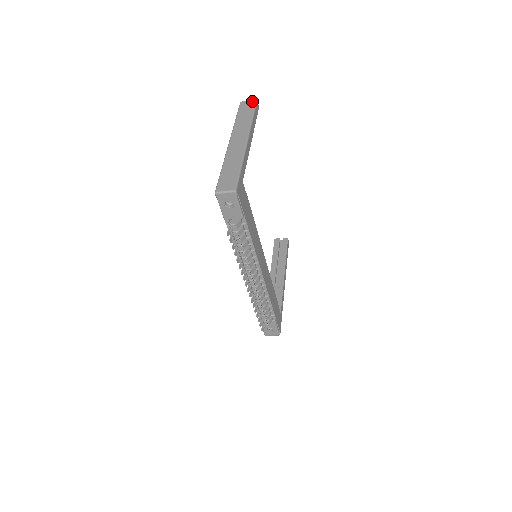
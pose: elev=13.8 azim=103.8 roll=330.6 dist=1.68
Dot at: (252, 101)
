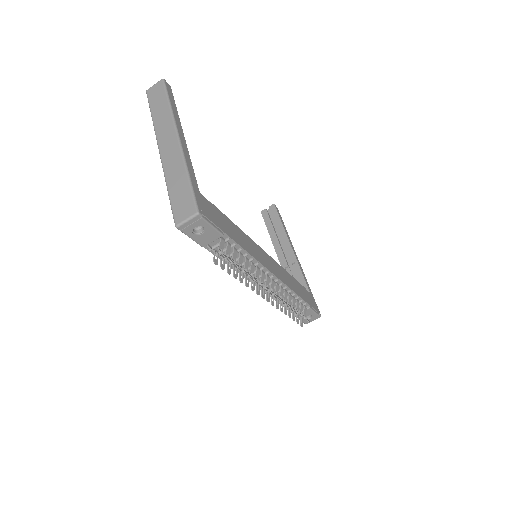
Dot at: (158, 83)
